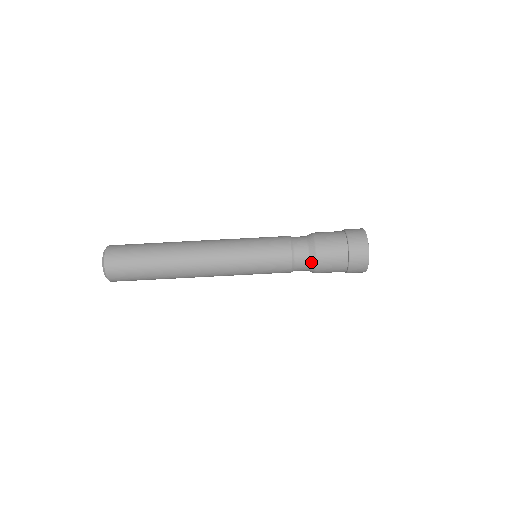
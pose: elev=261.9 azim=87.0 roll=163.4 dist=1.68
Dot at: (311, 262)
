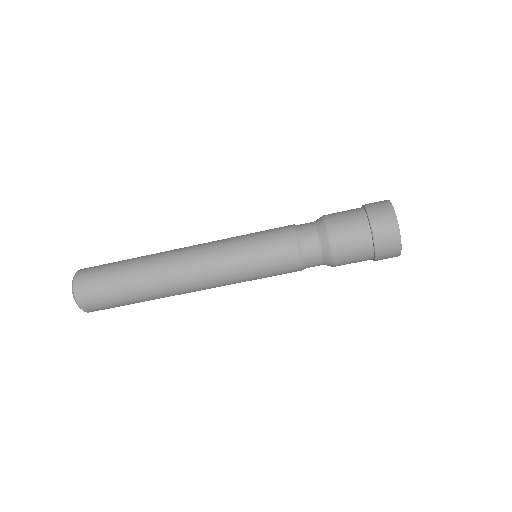
Dot at: occluded
